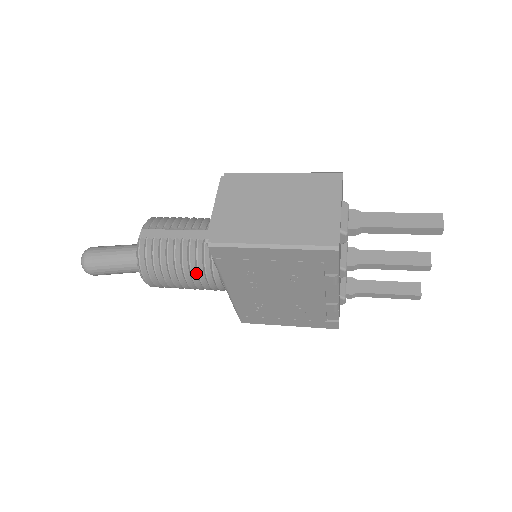
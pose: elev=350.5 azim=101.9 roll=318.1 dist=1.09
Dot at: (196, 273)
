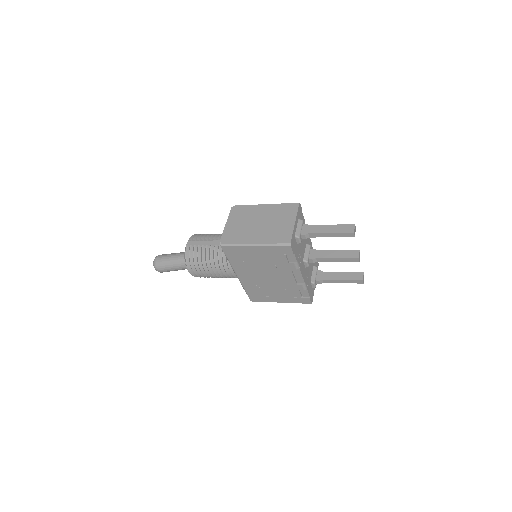
Dot at: (219, 266)
